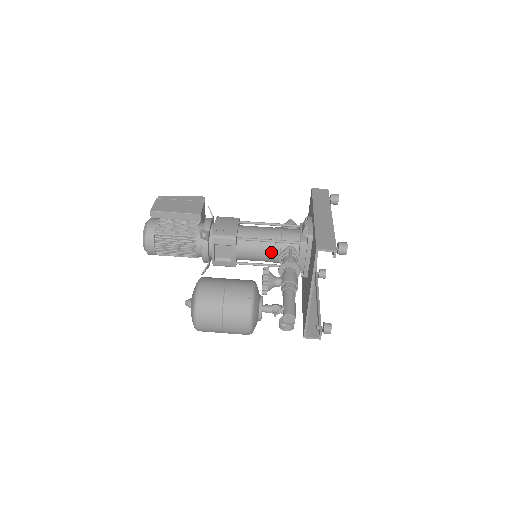
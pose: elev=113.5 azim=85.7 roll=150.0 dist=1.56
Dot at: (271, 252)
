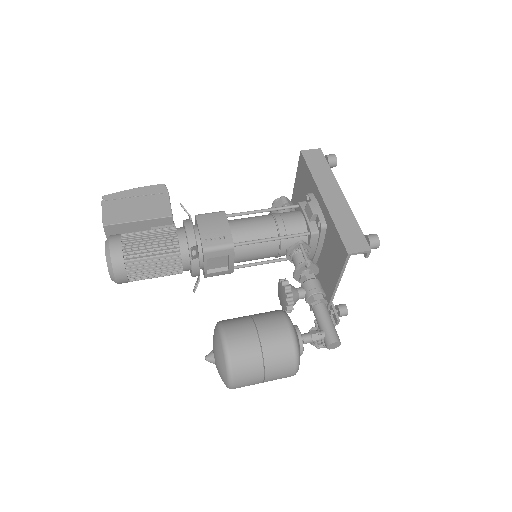
Dot at: (275, 250)
